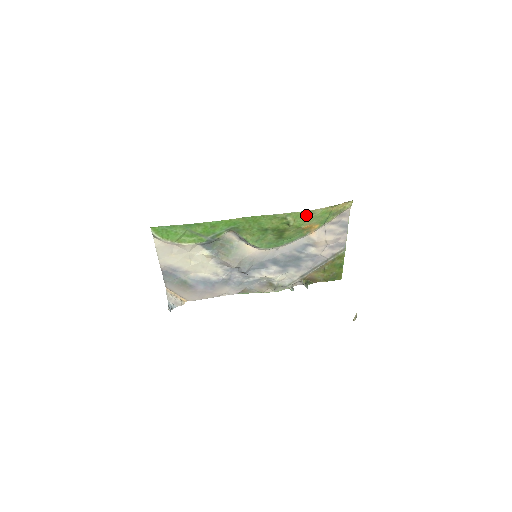
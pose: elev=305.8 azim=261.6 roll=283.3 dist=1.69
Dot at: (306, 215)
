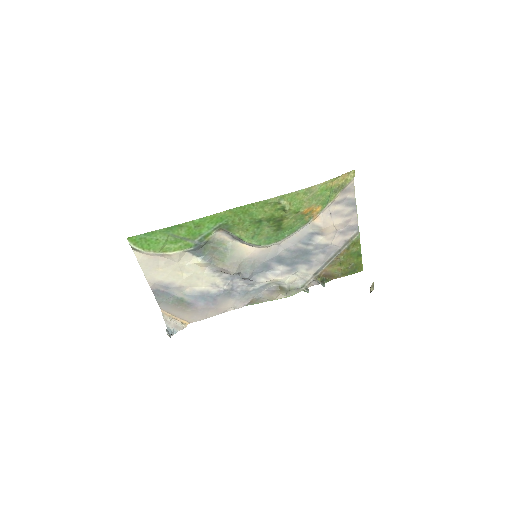
Dot at: (302, 195)
